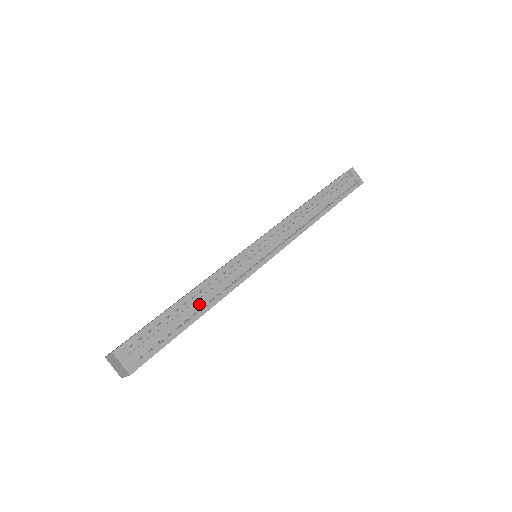
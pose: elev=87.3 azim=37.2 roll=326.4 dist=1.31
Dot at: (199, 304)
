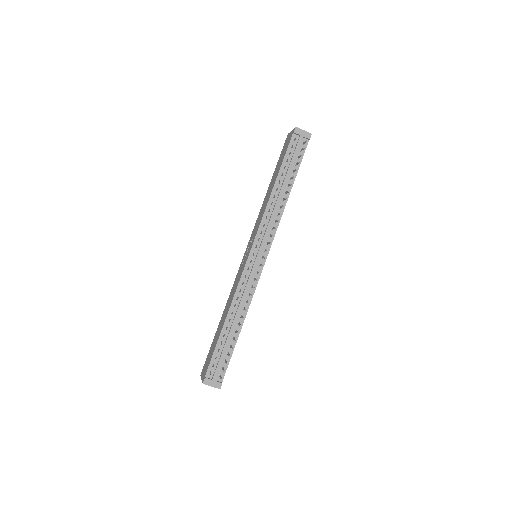
Dot at: (235, 324)
